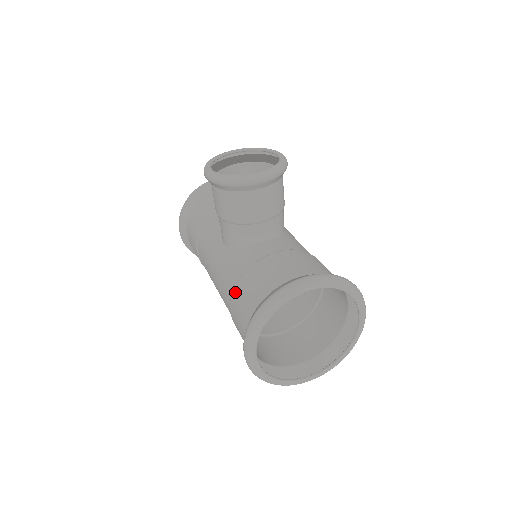
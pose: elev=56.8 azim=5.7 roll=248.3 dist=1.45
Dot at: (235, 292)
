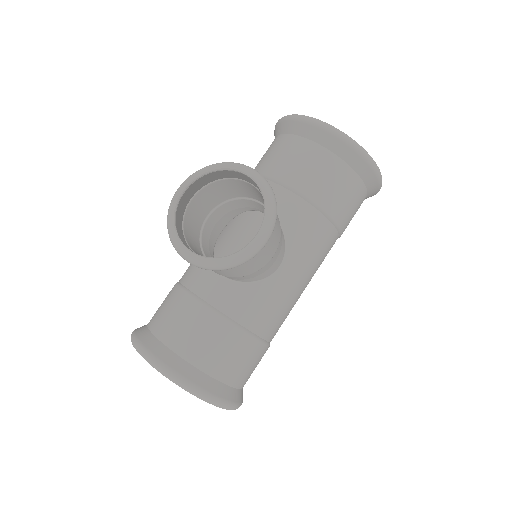
Dot at: (173, 287)
